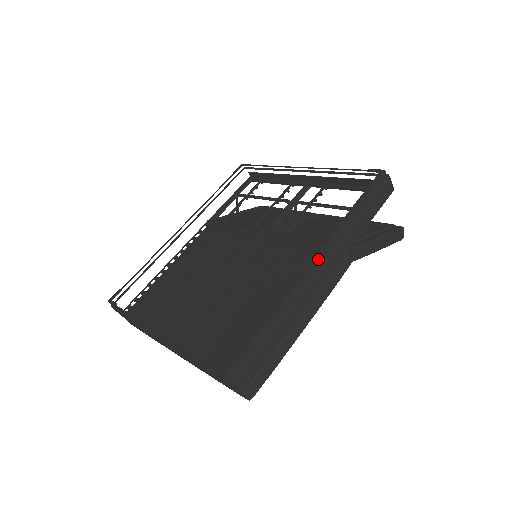
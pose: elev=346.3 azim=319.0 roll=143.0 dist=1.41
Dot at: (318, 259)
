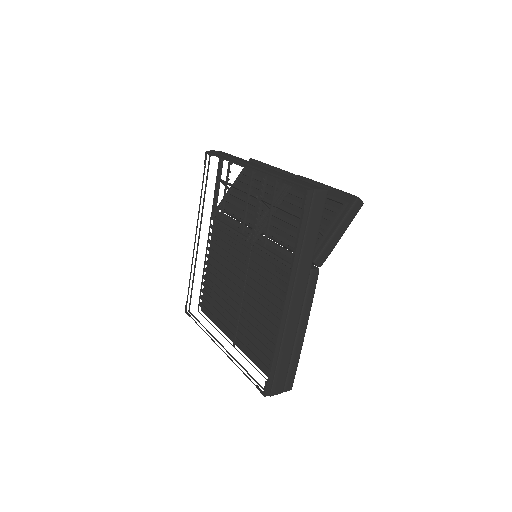
Dot at: (287, 298)
